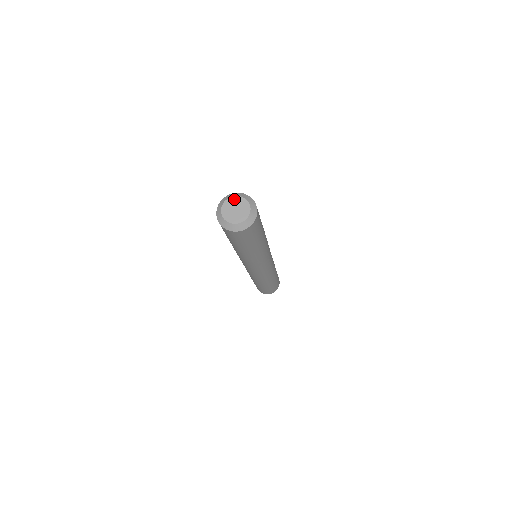
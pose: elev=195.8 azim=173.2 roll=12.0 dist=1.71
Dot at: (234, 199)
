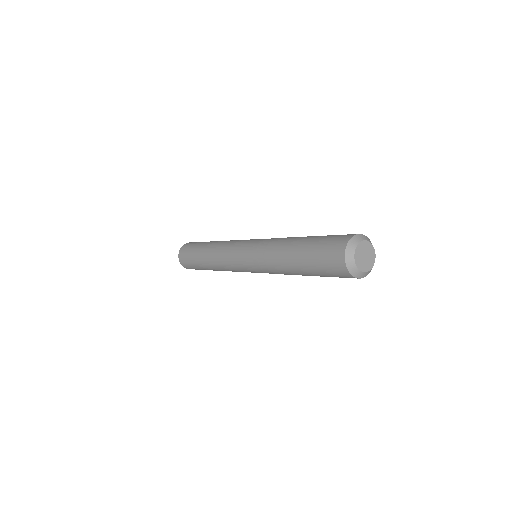
Dot at: (363, 244)
